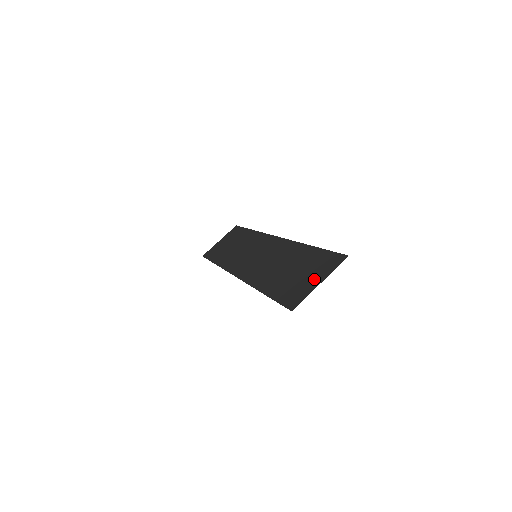
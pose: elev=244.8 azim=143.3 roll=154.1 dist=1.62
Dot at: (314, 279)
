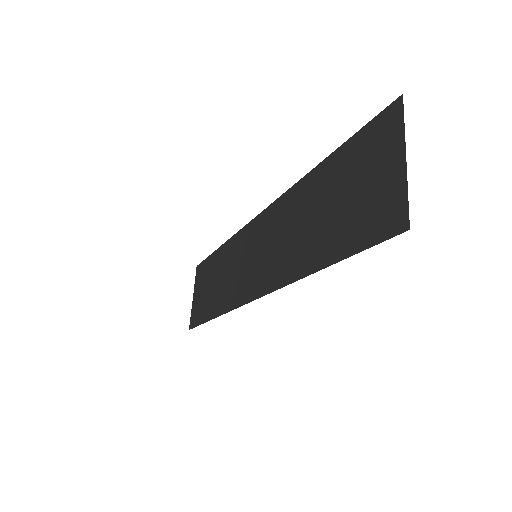
Dot at: (385, 168)
